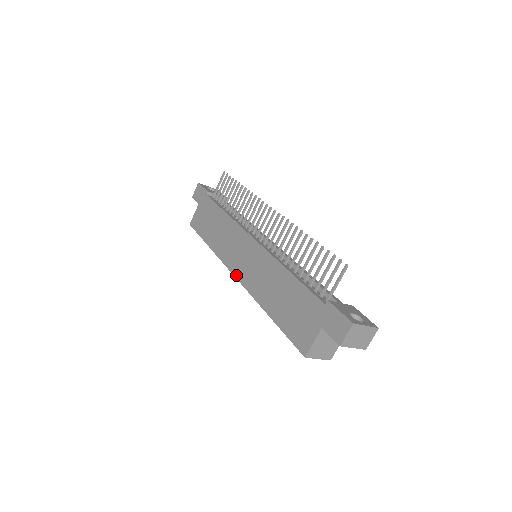
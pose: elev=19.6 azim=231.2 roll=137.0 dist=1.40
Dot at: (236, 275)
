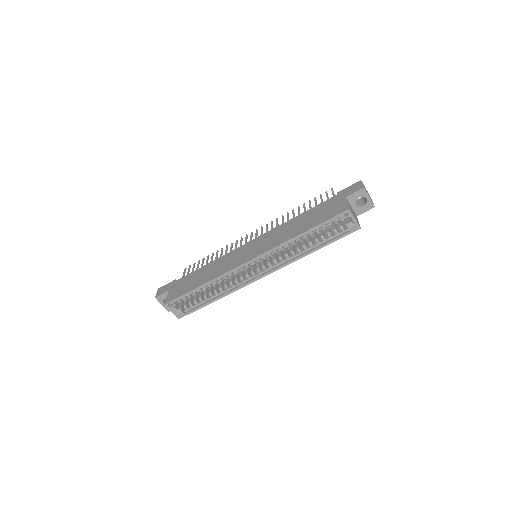
Dot at: (251, 258)
